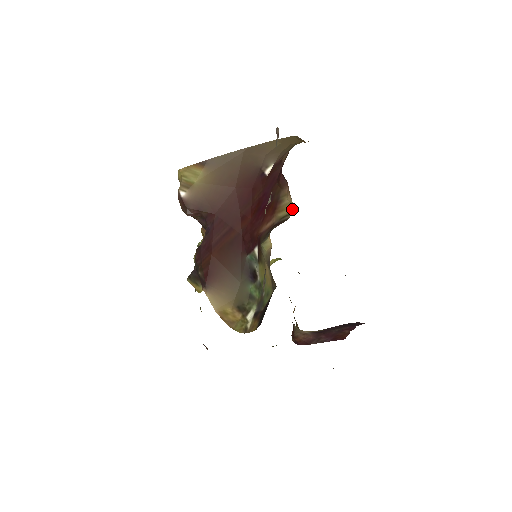
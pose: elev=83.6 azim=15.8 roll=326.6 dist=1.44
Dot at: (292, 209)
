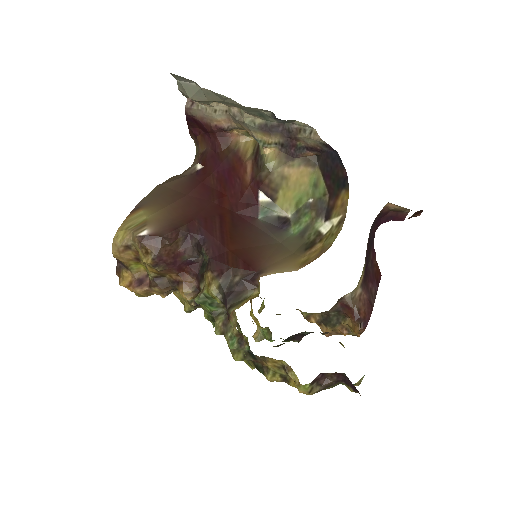
Dot at: (253, 142)
